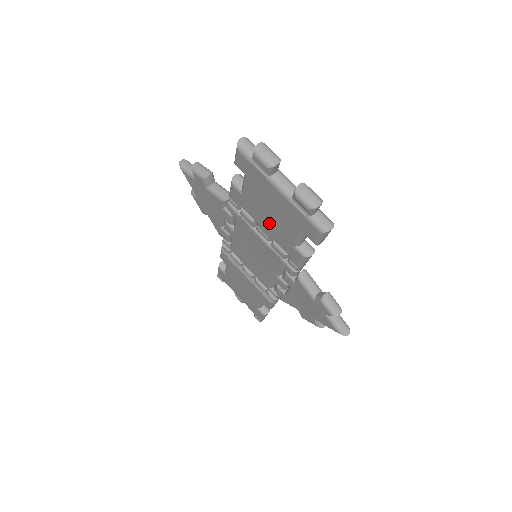
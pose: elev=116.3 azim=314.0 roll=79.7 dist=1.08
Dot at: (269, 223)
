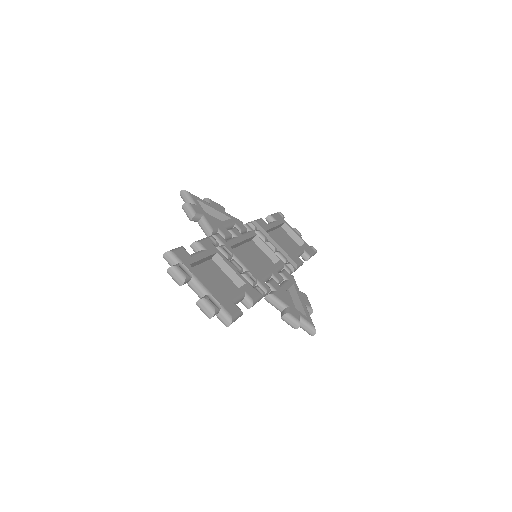
Dot at: (221, 280)
